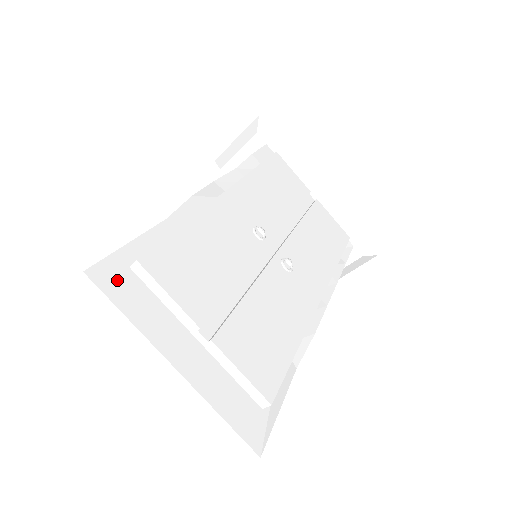
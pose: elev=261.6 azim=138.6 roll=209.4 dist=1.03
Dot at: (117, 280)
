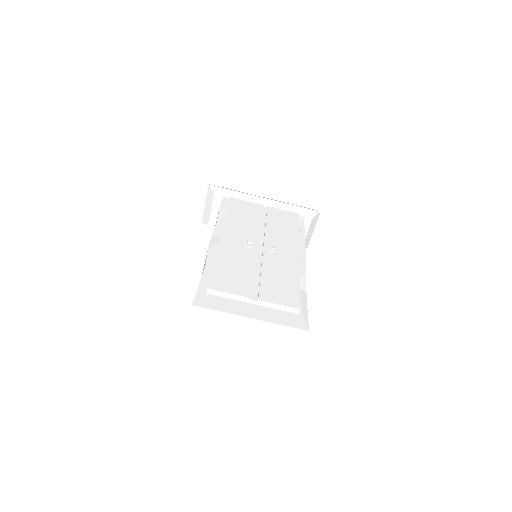
Dot at: (206, 301)
